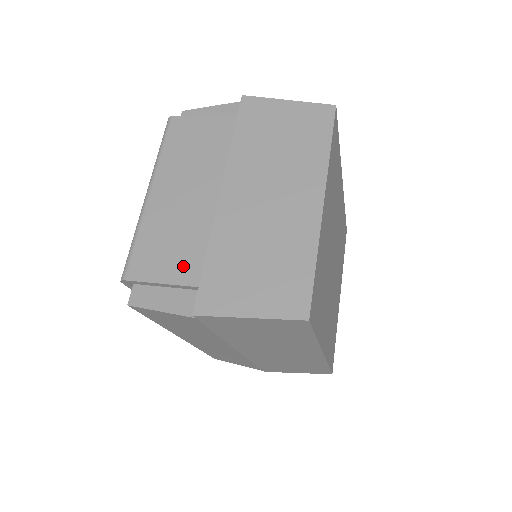
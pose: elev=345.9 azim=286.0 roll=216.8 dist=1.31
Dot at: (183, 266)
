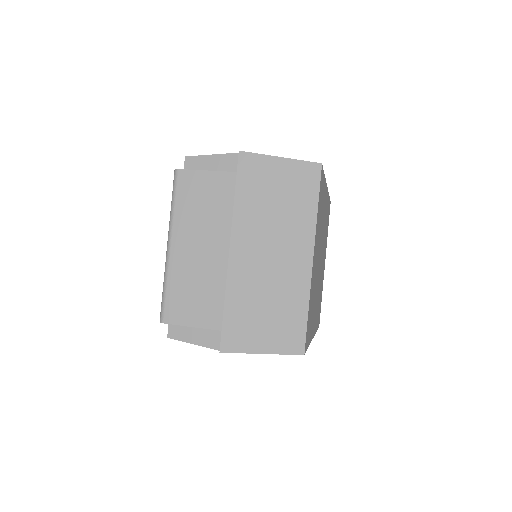
Dot at: (207, 313)
